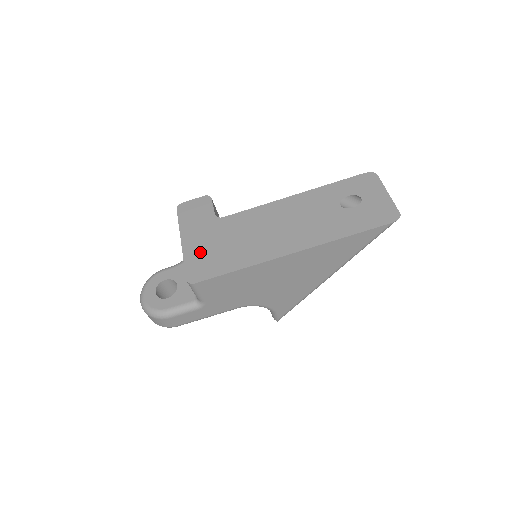
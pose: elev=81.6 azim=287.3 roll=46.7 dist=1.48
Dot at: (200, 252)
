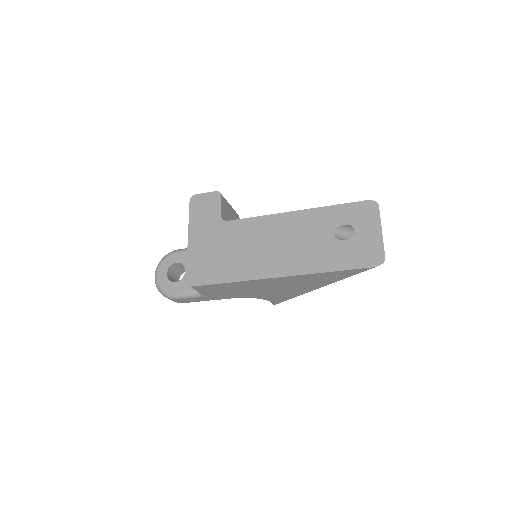
Dot at: (202, 255)
